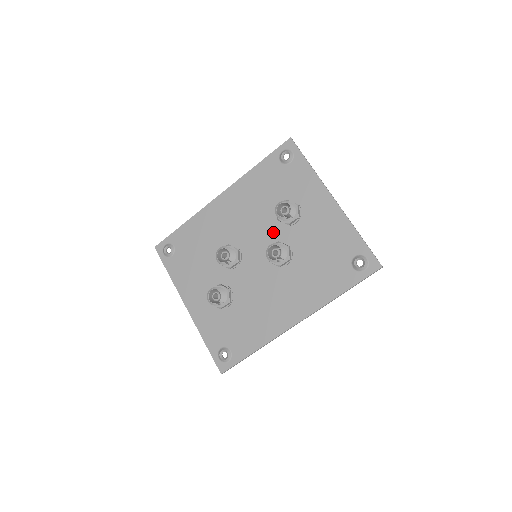
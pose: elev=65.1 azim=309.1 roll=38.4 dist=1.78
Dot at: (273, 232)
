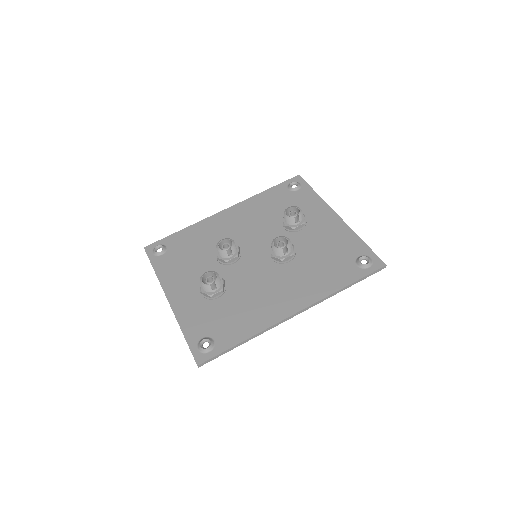
Dot at: occluded
